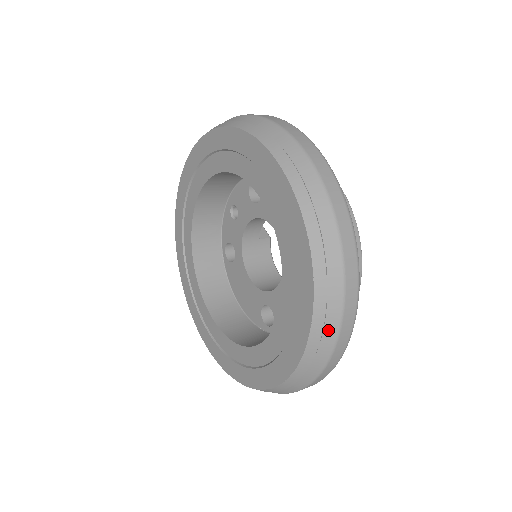
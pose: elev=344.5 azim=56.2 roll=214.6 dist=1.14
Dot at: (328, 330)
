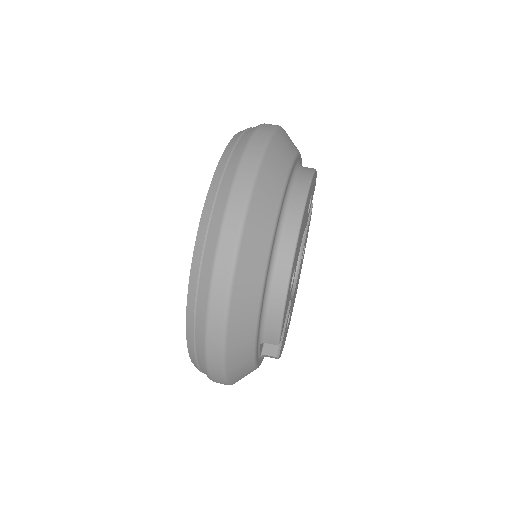
Dot at: (198, 338)
